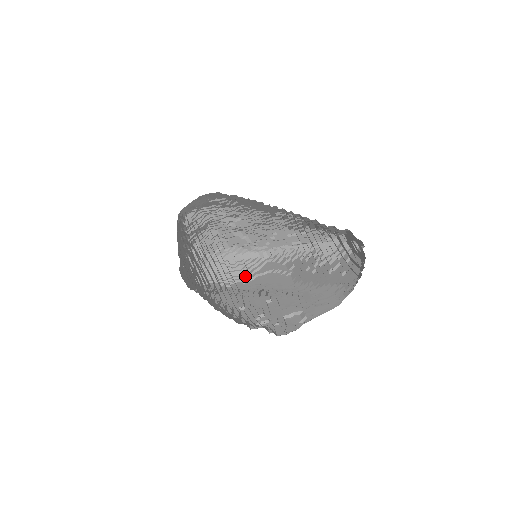
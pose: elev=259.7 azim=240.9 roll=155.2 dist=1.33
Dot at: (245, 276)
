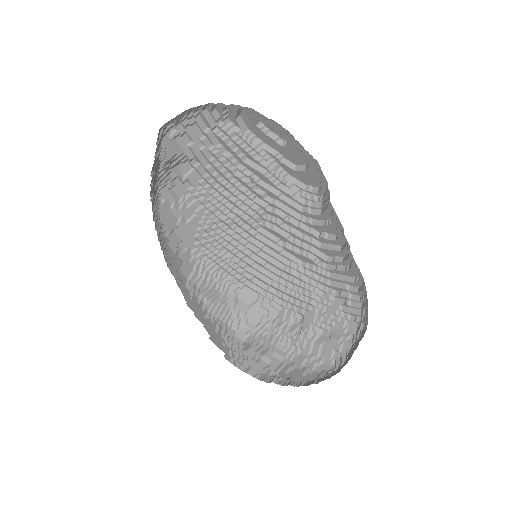
Dot at: (347, 358)
